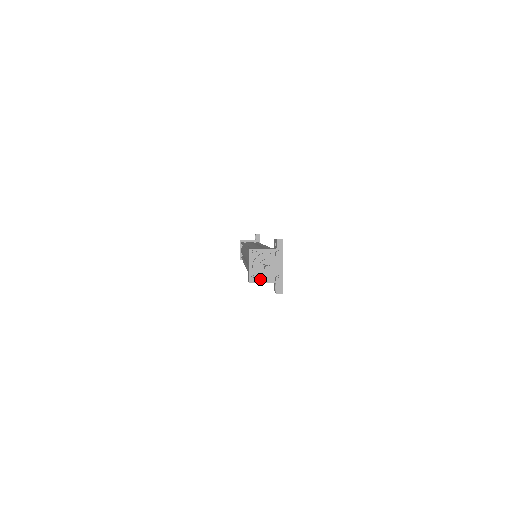
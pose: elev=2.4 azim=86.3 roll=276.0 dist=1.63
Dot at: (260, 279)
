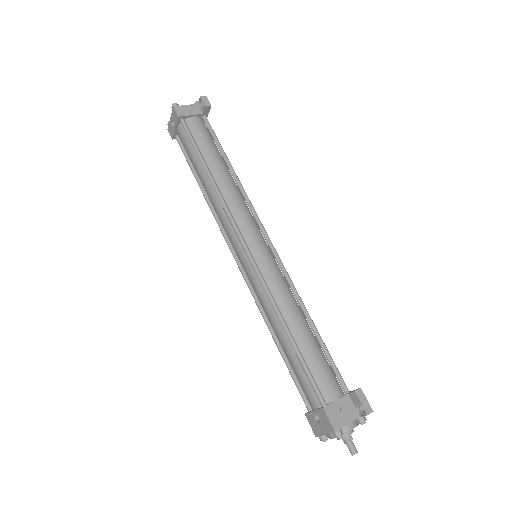
Dot at: occluded
